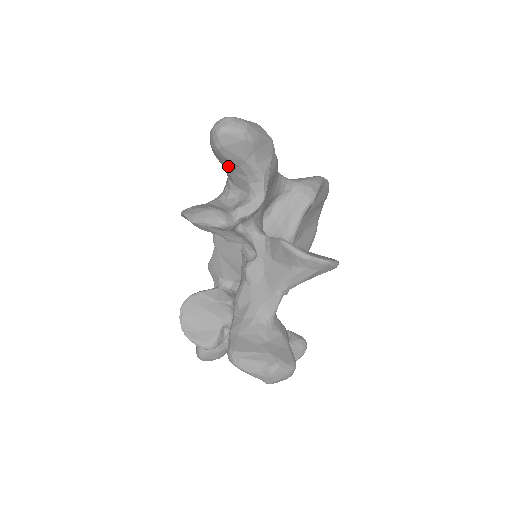
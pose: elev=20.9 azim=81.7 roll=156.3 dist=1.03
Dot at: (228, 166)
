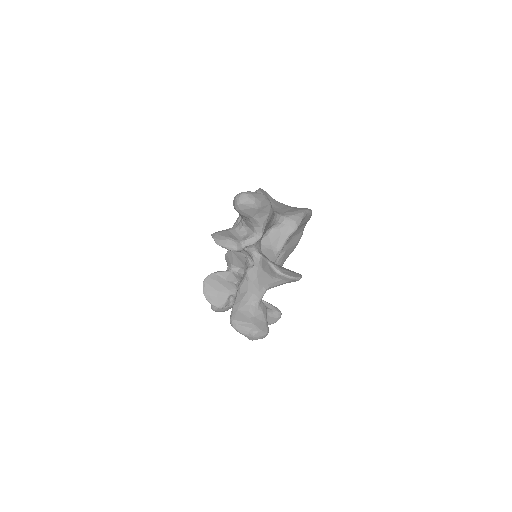
Dot at: (242, 216)
